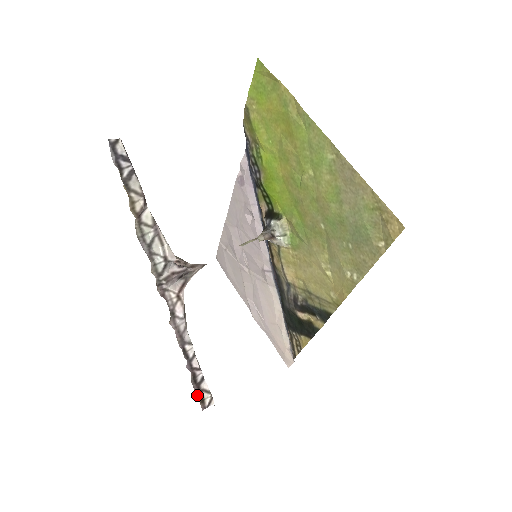
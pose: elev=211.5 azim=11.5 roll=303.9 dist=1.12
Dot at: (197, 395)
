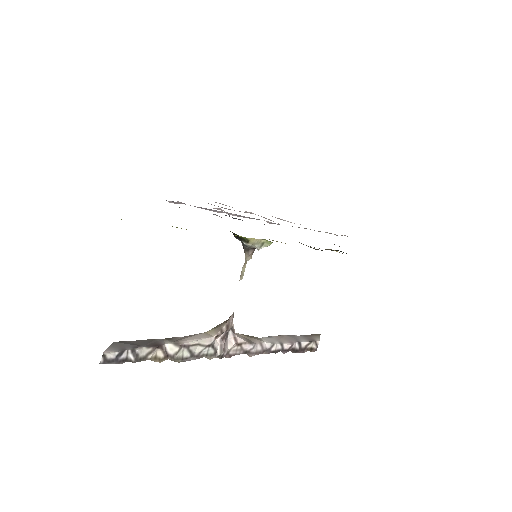
Dot at: occluded
